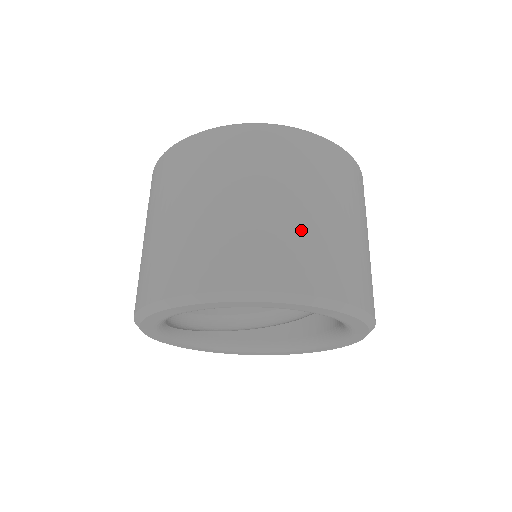
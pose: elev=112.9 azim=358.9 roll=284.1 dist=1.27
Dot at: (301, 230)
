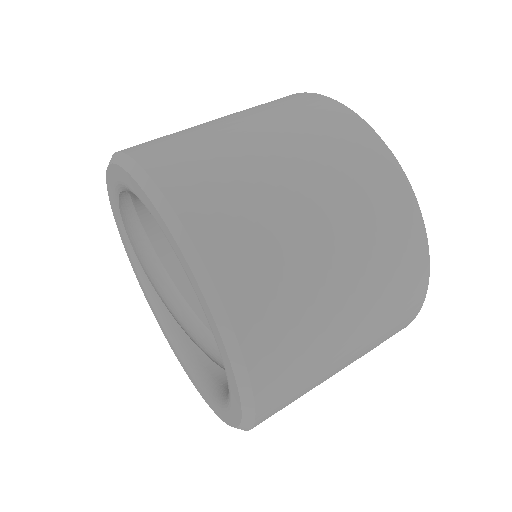
Dot at: (197, 129)
